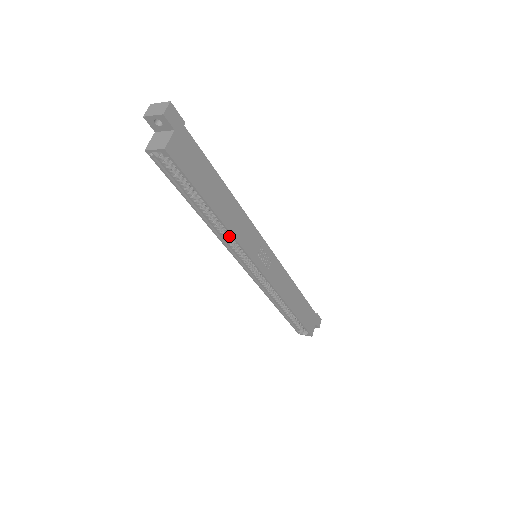
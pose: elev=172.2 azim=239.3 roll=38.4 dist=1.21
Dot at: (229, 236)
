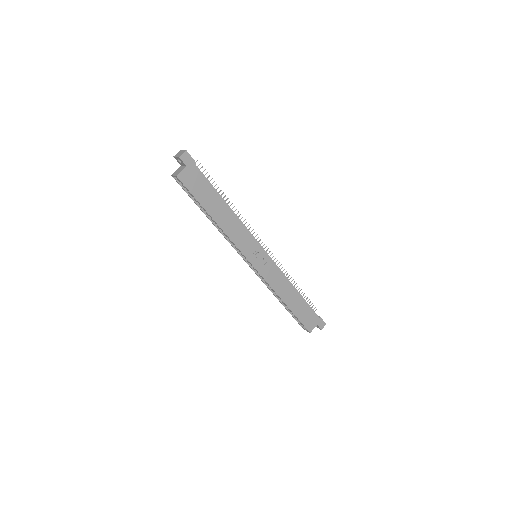
Dot at: occluded
